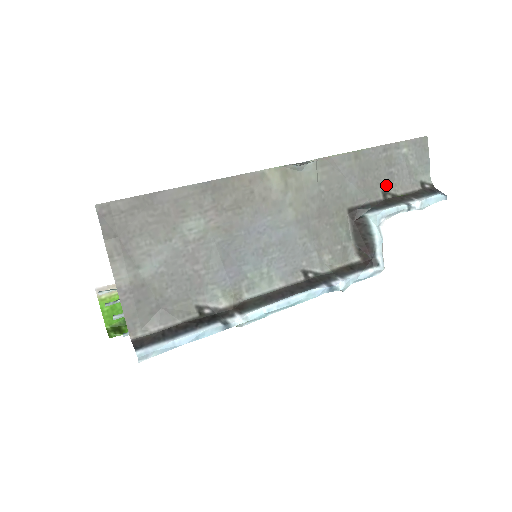
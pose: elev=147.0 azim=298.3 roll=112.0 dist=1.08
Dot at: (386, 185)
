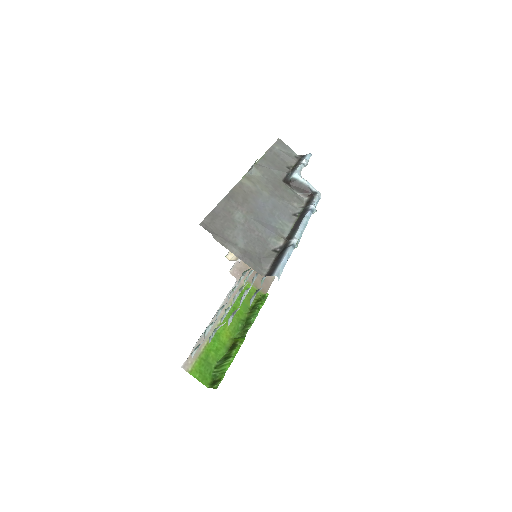
Dot at: (285, 164)
